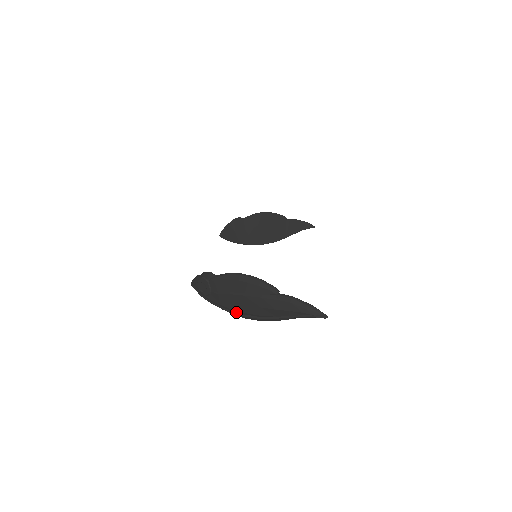
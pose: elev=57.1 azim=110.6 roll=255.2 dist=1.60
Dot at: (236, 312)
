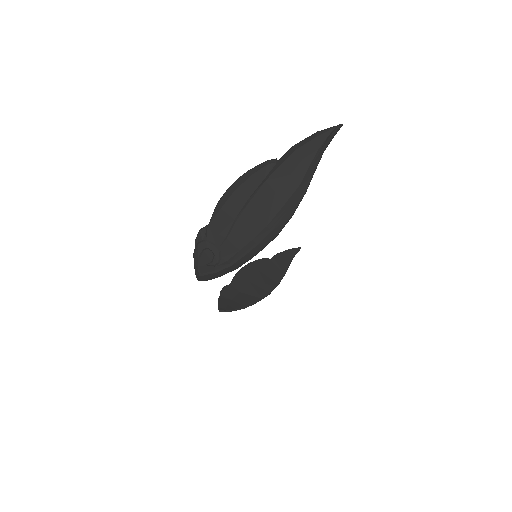
Dot at: (261, 237)
